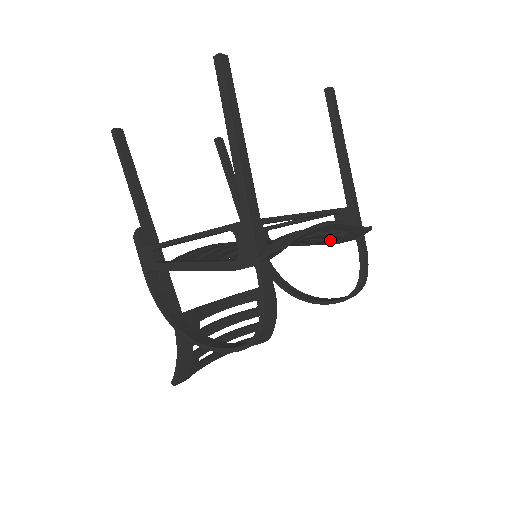
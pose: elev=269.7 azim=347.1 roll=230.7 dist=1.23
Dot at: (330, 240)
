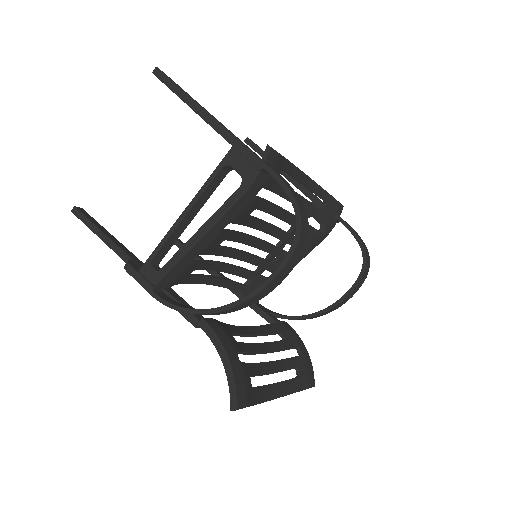
Dot at: (314, 228)
